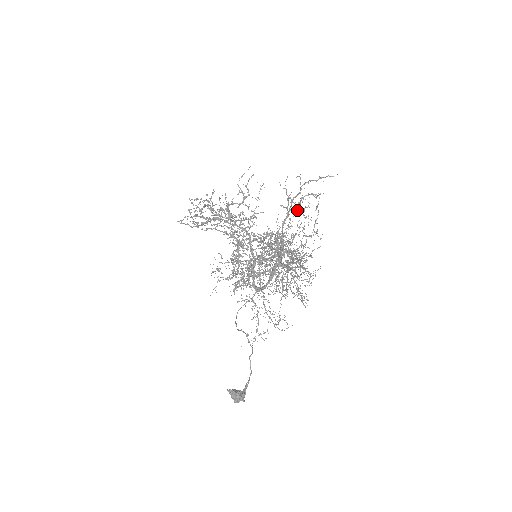
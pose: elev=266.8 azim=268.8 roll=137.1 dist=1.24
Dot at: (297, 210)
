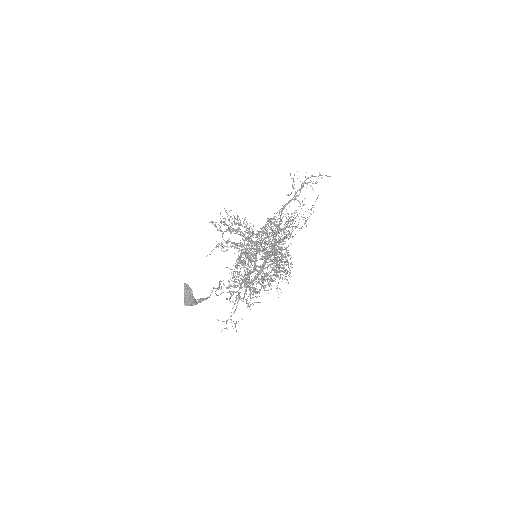
Dot at: (297, 200)
